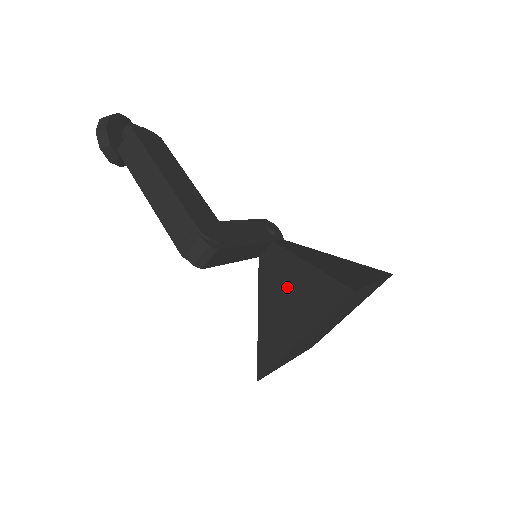
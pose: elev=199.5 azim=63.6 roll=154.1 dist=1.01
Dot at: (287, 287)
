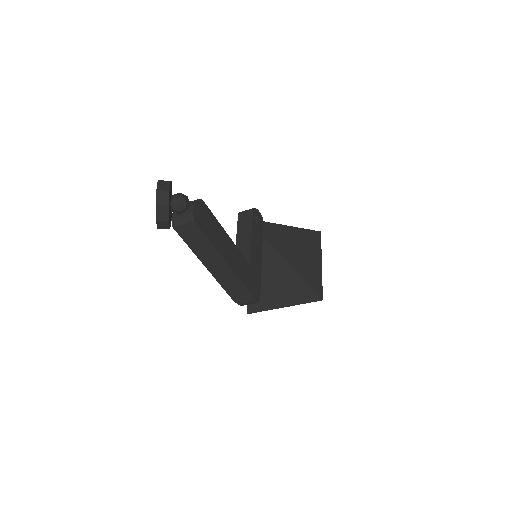
Dot at: (274, 274)
